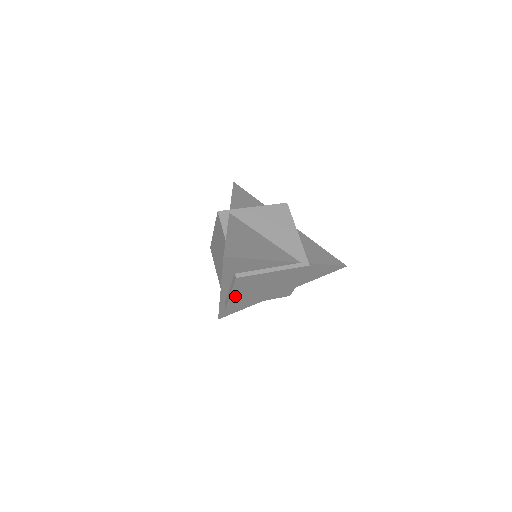
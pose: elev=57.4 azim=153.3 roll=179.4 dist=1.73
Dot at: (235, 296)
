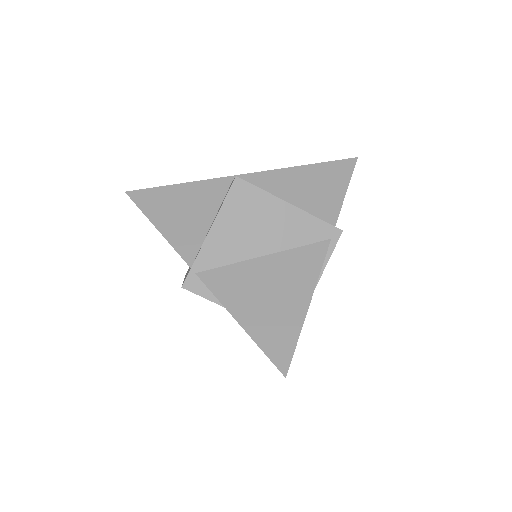
Dot at: occluded
